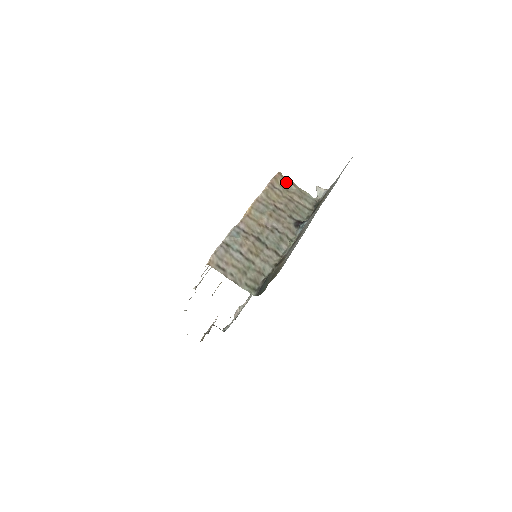
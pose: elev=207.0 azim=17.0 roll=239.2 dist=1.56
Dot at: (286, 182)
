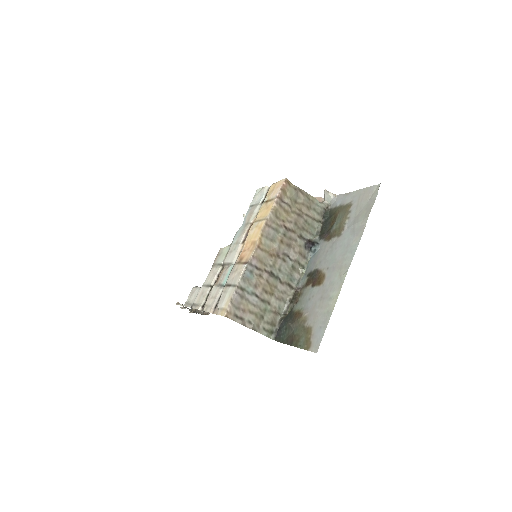
Dot at: (294, 192)
